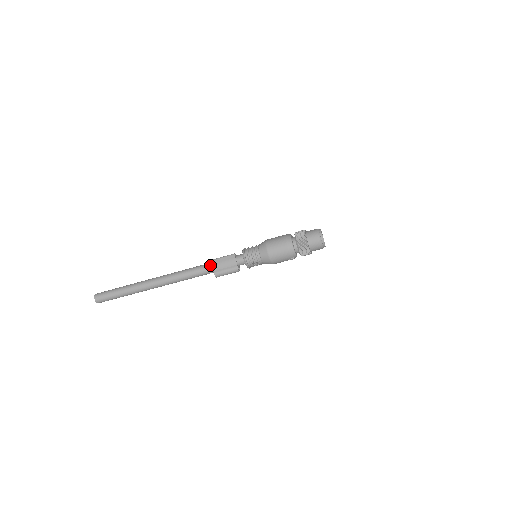
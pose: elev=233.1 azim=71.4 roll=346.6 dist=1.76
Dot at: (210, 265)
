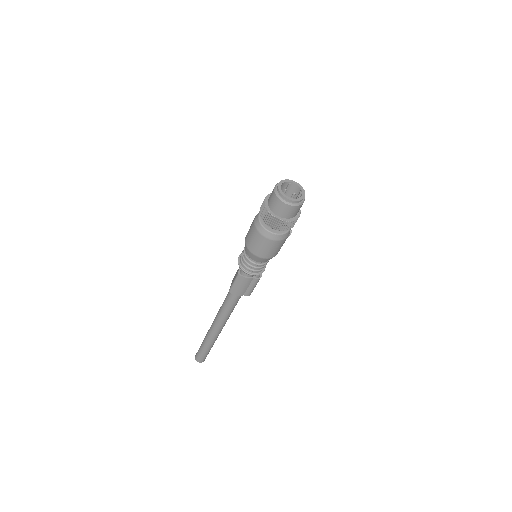
Dot at: (234, 295)
